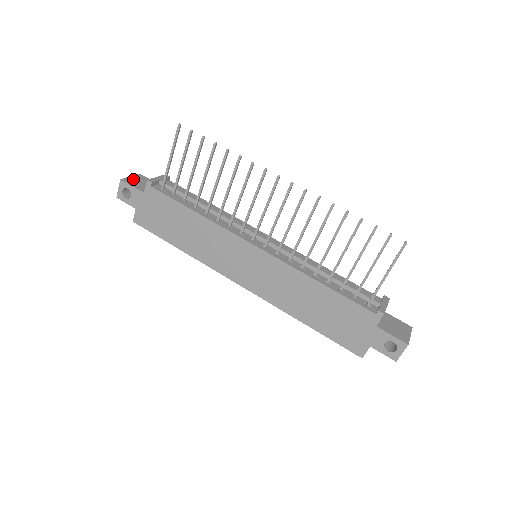
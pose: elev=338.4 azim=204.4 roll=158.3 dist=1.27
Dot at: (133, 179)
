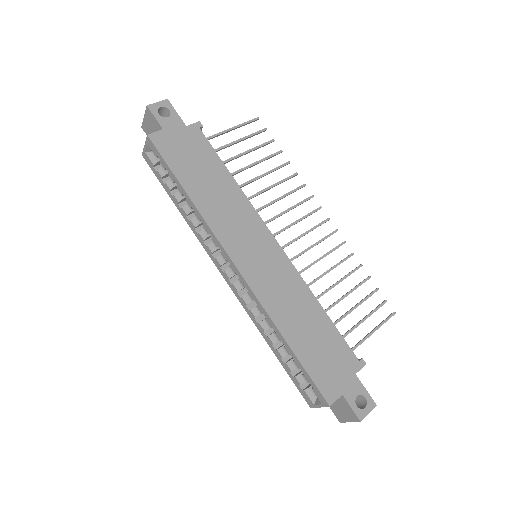
Dot at: occluded
